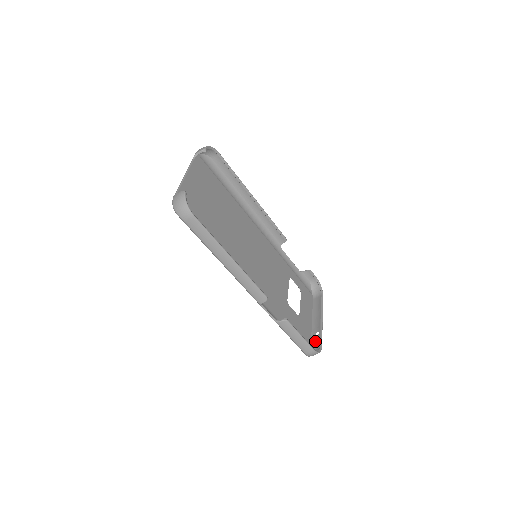
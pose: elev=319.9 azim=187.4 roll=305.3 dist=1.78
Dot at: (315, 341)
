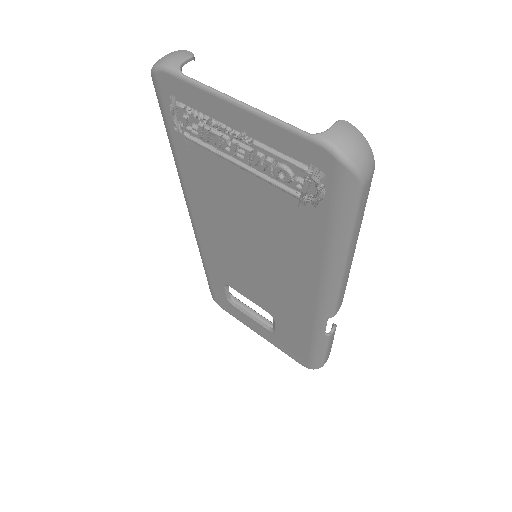
Dot at: occluded
